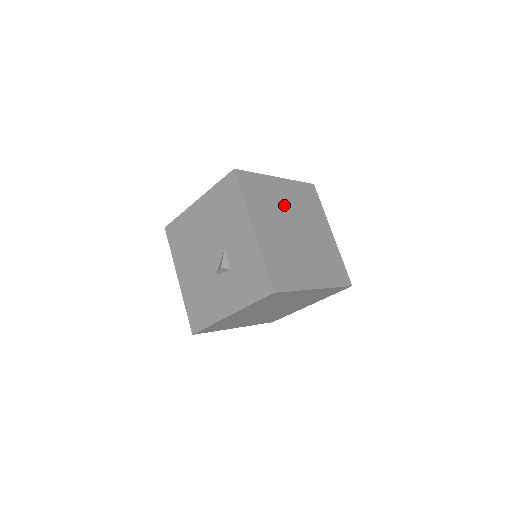
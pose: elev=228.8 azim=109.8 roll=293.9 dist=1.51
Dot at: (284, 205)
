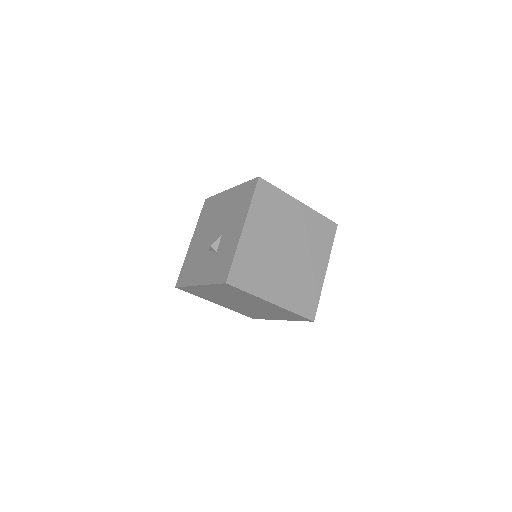
Dot at: (290, 226)
